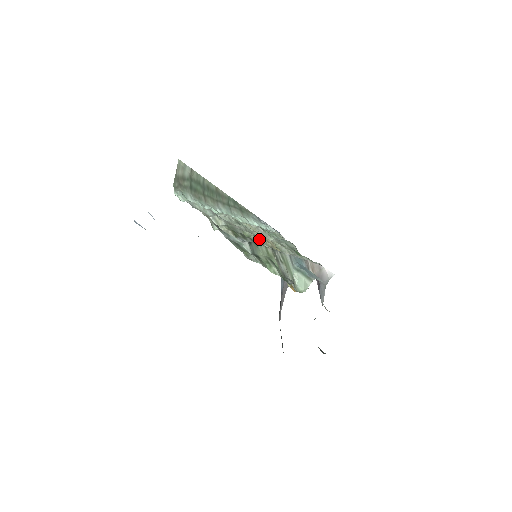
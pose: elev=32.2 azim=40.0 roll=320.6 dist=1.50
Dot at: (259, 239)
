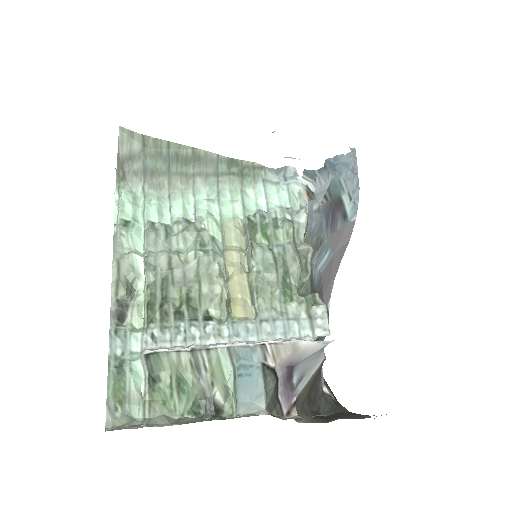
Dot at: (209, 292)
